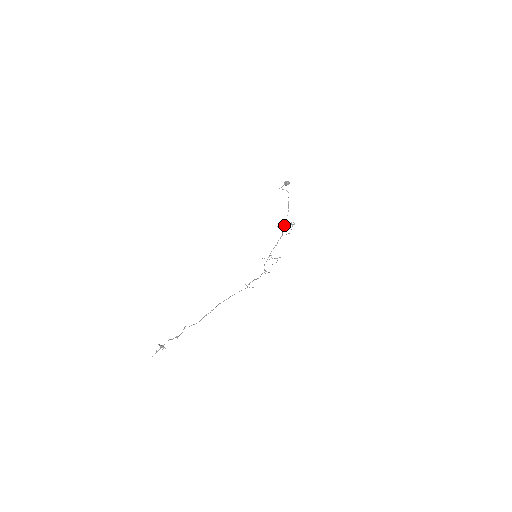
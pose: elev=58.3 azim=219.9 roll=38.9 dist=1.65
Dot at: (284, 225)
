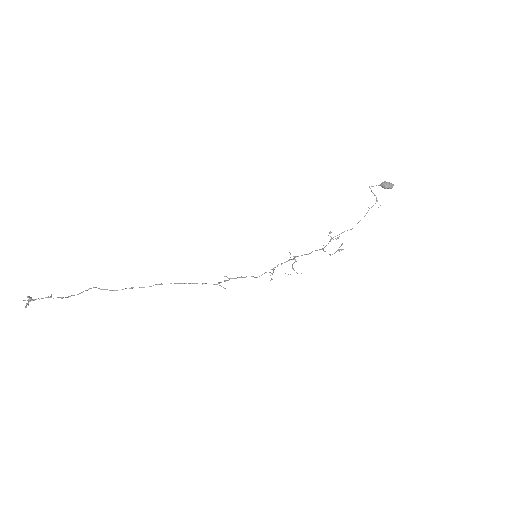
Dot at: (337, 237)
